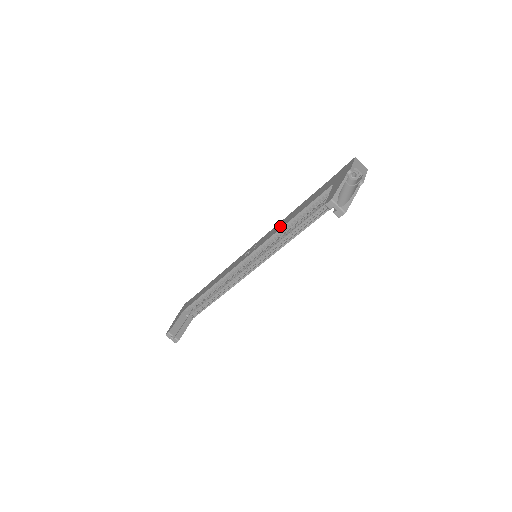
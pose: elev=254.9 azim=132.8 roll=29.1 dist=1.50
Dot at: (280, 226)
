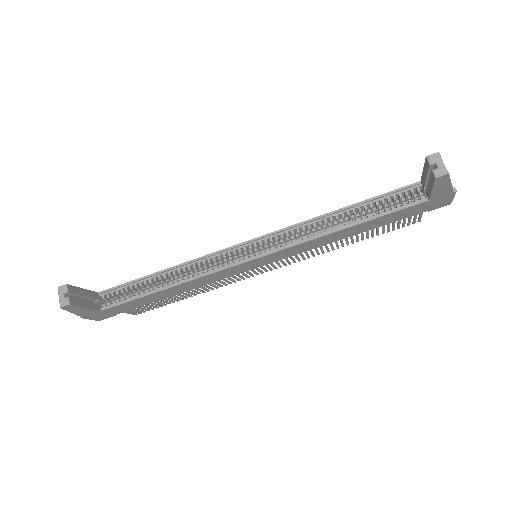
Dot at: occluded
